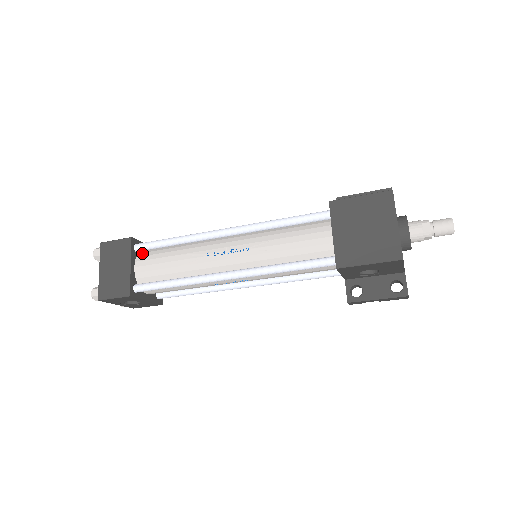
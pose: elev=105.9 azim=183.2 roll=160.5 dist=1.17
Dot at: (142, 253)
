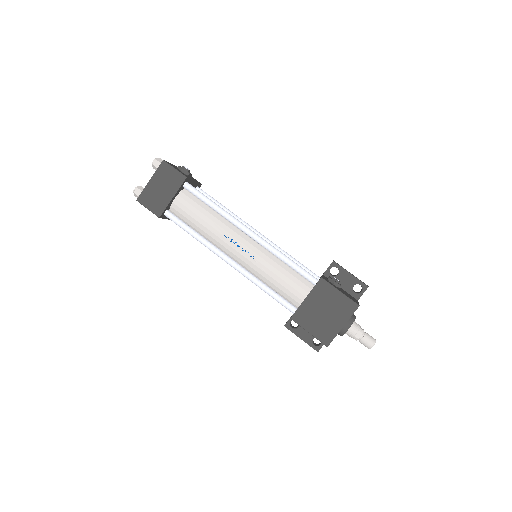
Dot at: (187, 191)
